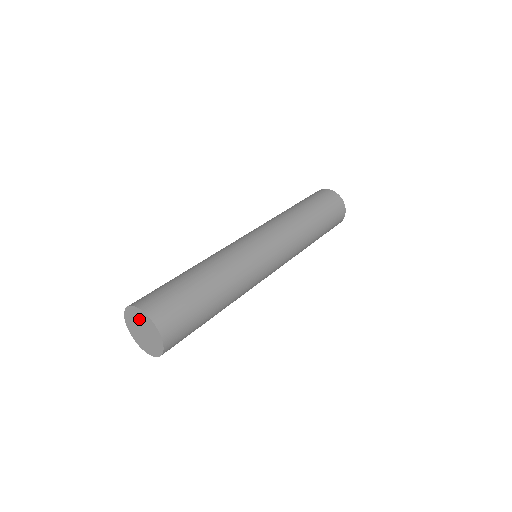
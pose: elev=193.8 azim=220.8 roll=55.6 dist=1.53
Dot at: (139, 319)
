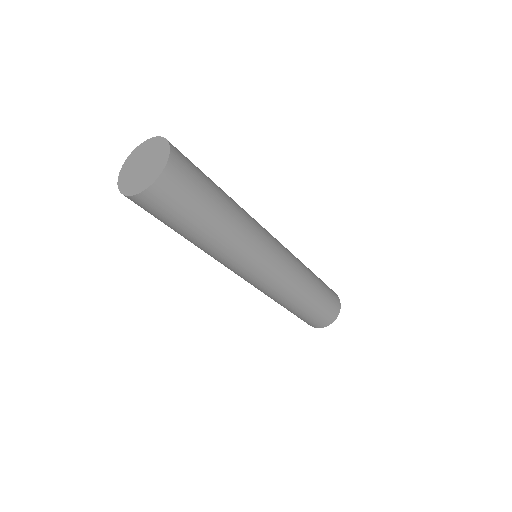
Dot at: (152, 150)
